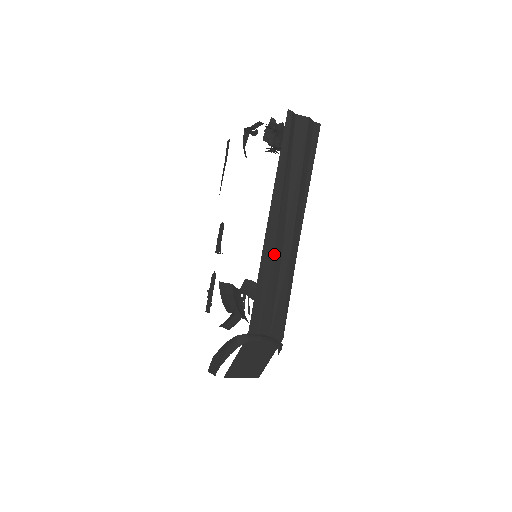
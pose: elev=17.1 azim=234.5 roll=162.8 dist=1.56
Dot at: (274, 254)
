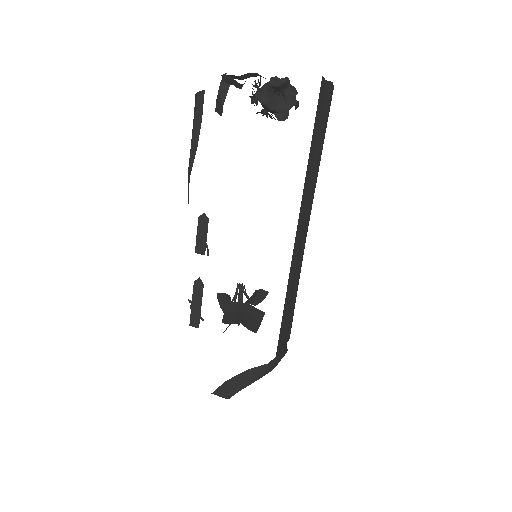
Dot at: (296, 262)
